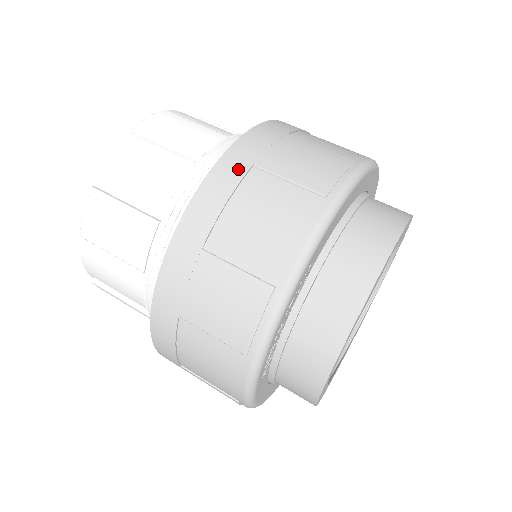
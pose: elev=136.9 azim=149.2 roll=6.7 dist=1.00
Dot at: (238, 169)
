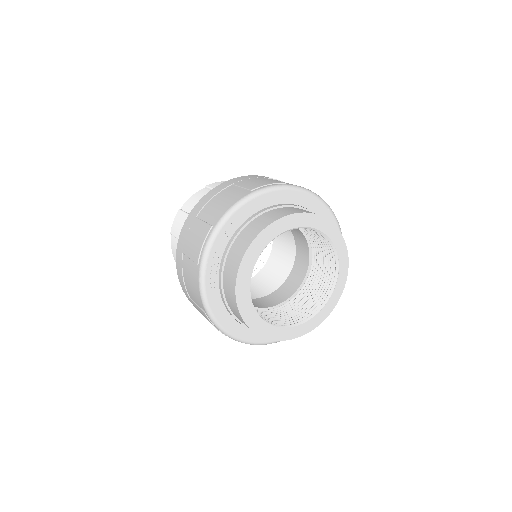
Dot at: (225, 186)
